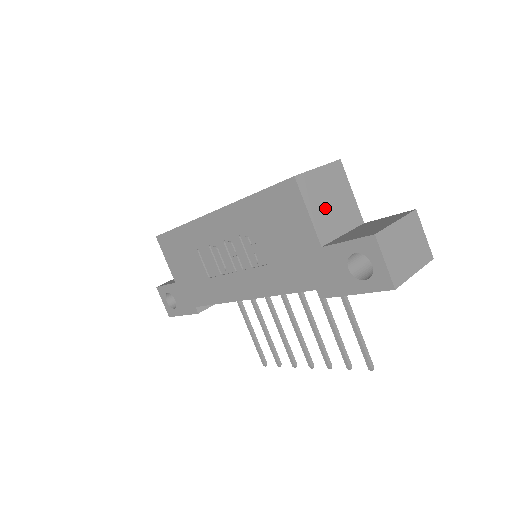
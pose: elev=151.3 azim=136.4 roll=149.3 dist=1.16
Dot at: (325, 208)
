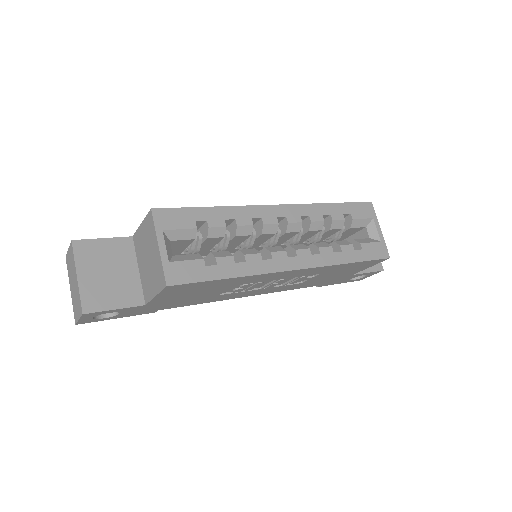
Dot at: occluded
